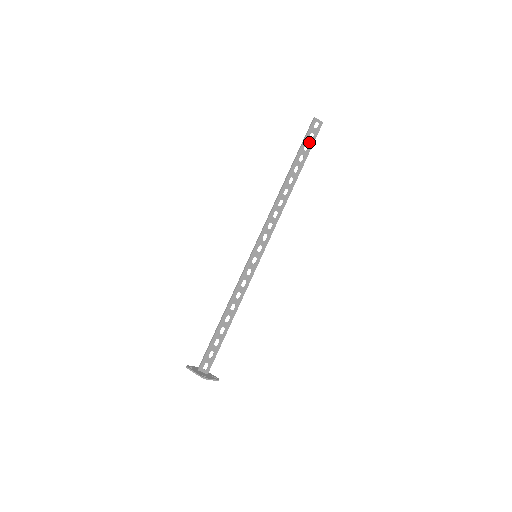
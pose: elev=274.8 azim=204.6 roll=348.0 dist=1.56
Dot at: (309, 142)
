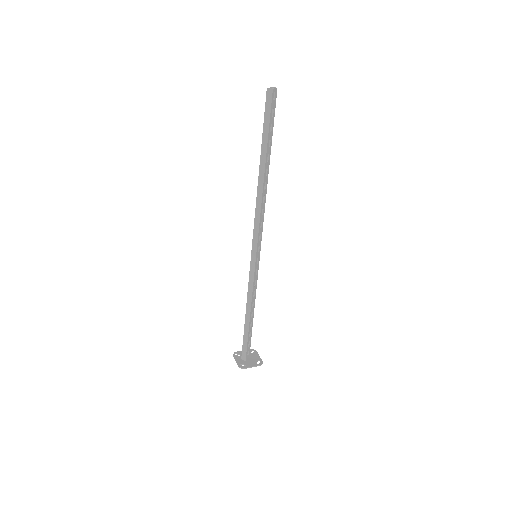
Dot at: (272, 120)
